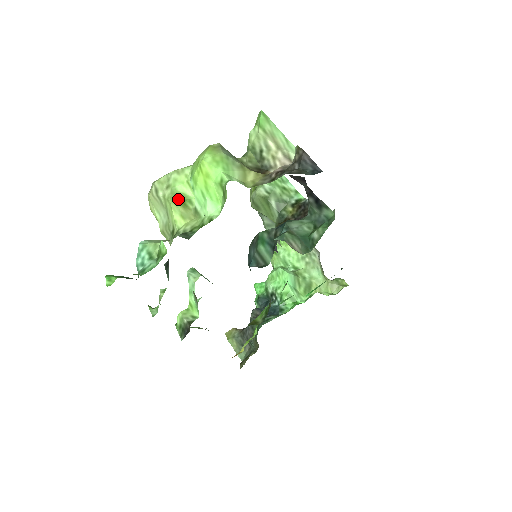
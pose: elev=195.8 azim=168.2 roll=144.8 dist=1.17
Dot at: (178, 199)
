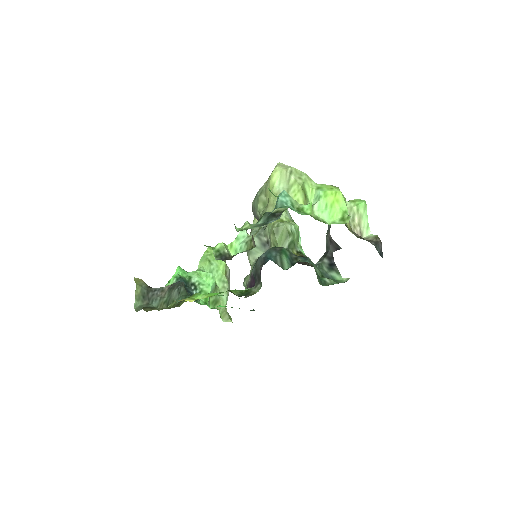
Dot at: (304, 191)
